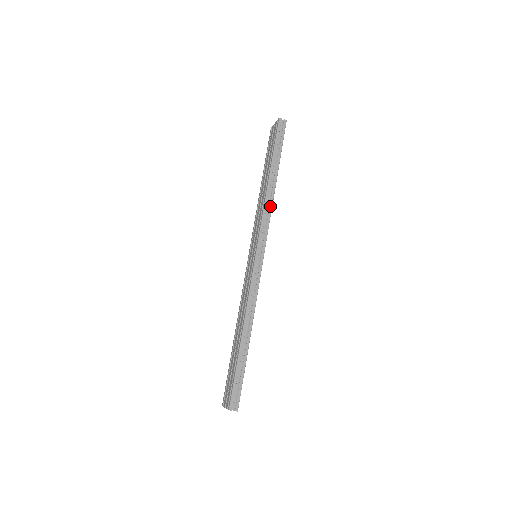
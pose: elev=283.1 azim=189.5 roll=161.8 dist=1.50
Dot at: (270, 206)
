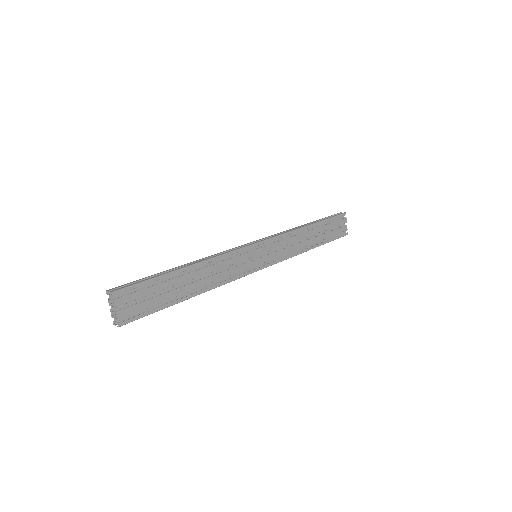
Dot at: (290, 231)
